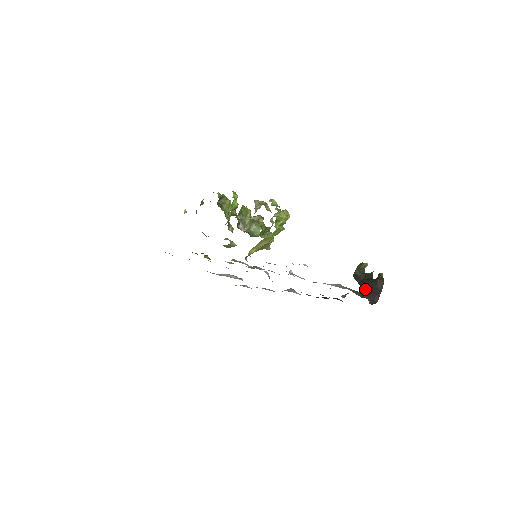
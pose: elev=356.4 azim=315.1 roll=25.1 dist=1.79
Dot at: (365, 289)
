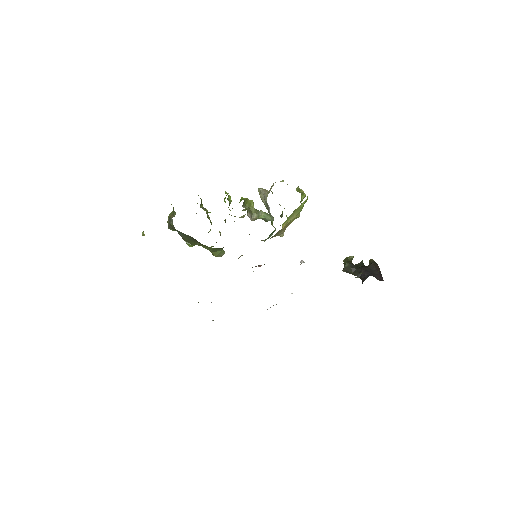
Dot at: (365, 274)
